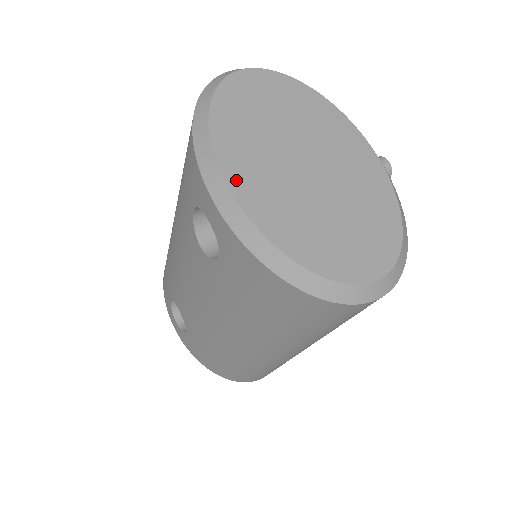
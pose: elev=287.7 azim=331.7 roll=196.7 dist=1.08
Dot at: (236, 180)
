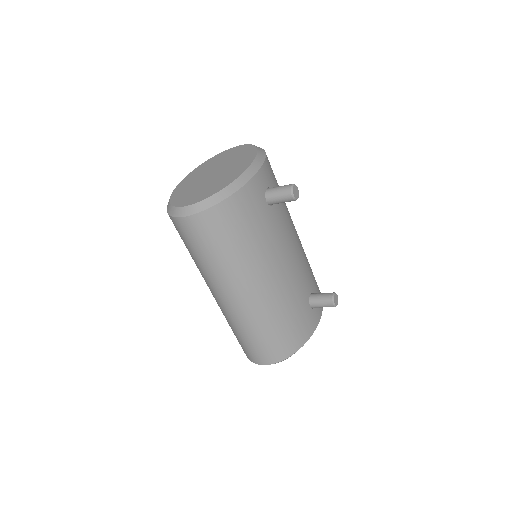
Dot at: (188, 177)
